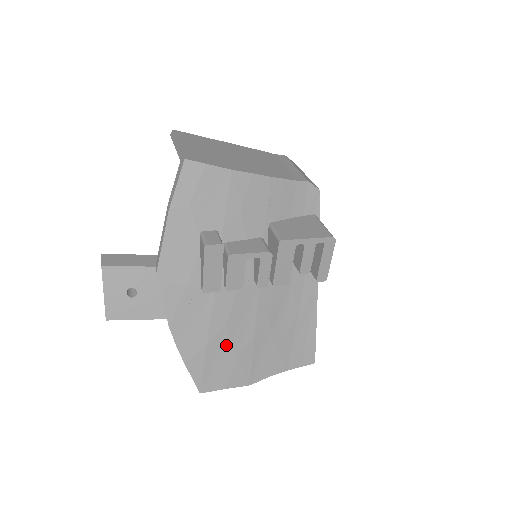
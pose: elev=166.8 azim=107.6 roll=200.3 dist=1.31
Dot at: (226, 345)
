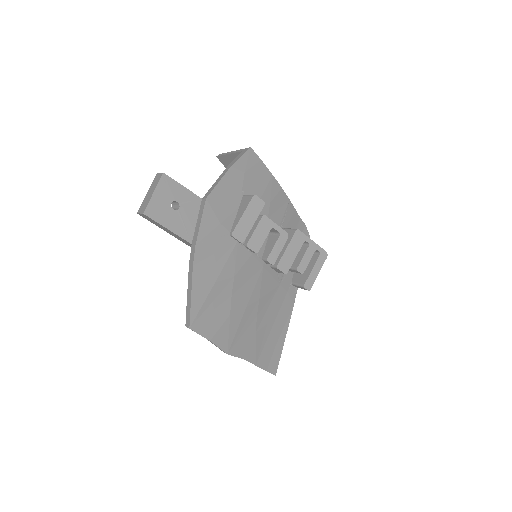
Dot at: (227, 296)
